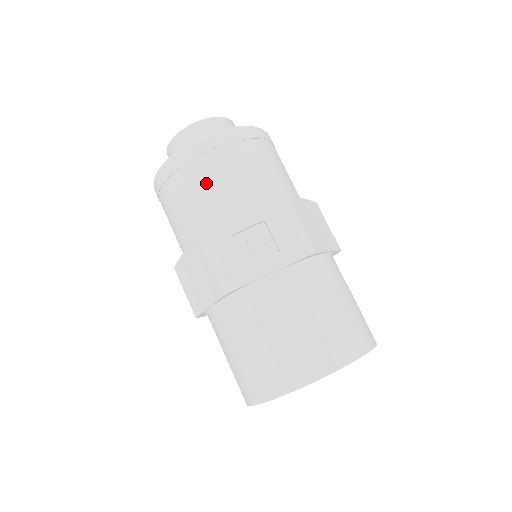
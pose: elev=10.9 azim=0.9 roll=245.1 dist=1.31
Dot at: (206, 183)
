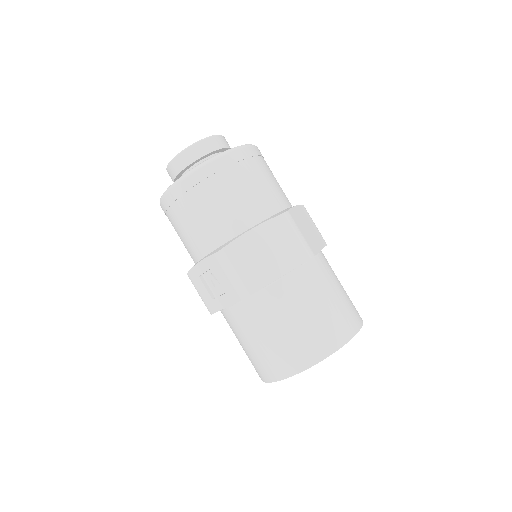
Dot at: (178, 231)
